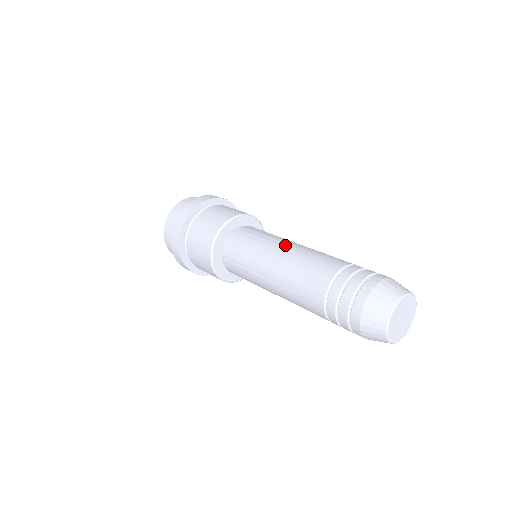
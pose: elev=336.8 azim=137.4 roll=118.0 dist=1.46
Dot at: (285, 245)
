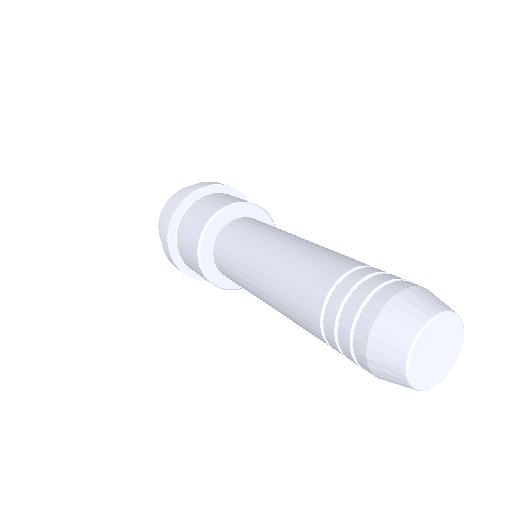
Dot at: (297, 237)
